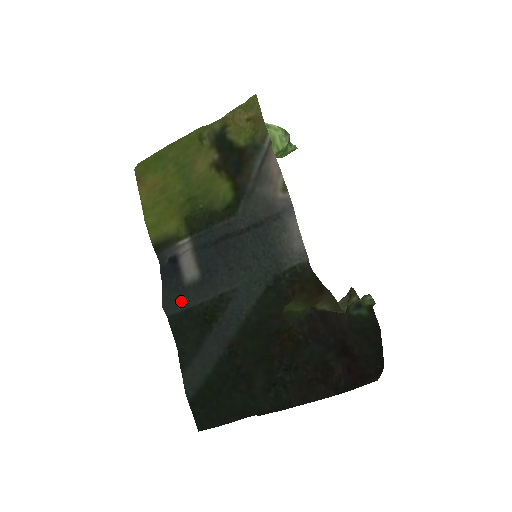
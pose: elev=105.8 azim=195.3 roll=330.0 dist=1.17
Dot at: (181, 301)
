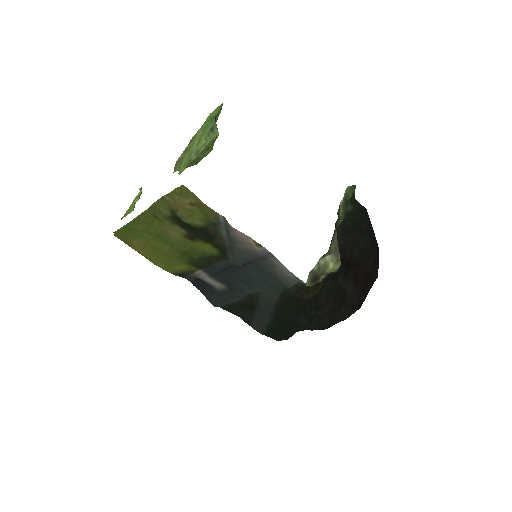
Dot at: (223, 301)
